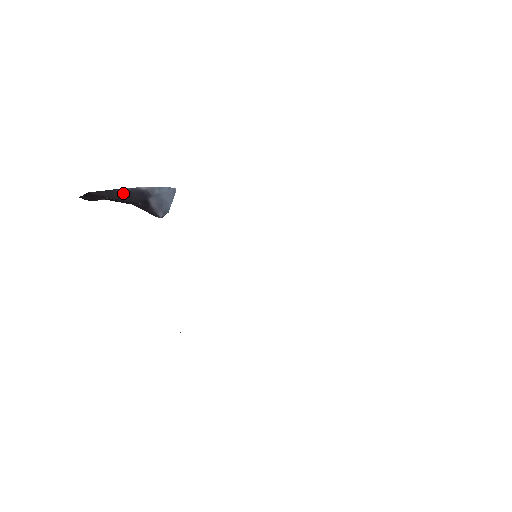
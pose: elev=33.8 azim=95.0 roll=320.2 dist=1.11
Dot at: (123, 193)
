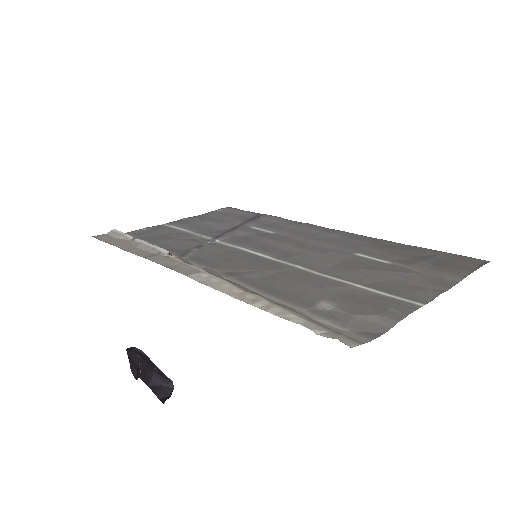
Dot at: (139, 353)
